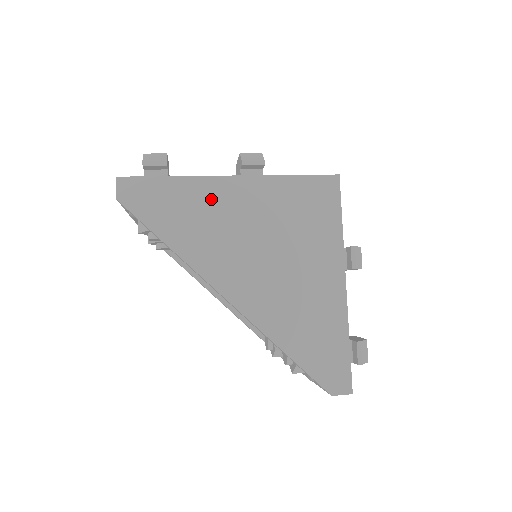
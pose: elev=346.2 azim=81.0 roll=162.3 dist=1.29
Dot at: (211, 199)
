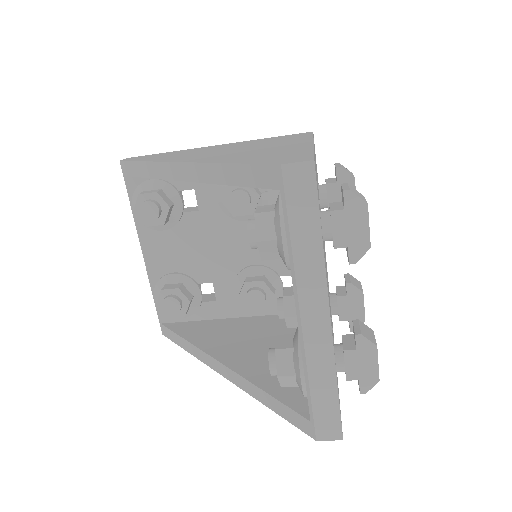
Dot at: (194, 150)
